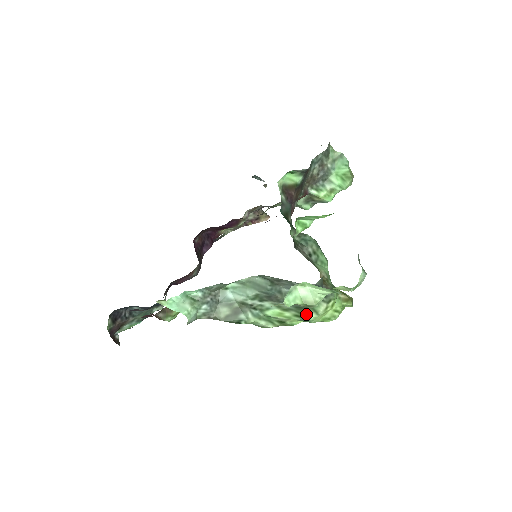
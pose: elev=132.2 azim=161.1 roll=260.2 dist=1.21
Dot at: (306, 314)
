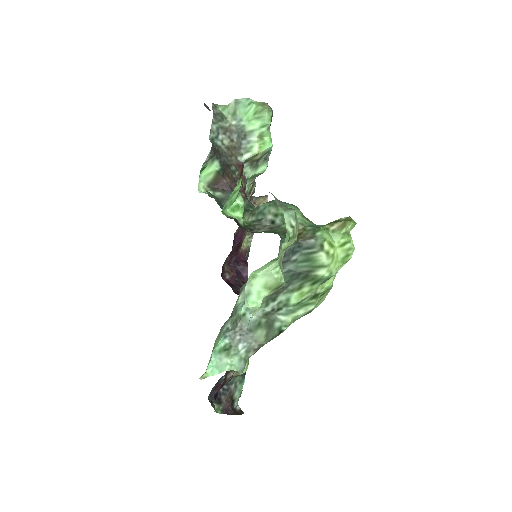
Dot at: (316, 276)
